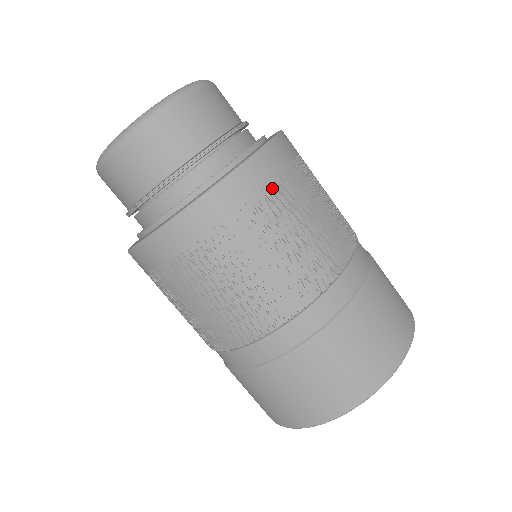
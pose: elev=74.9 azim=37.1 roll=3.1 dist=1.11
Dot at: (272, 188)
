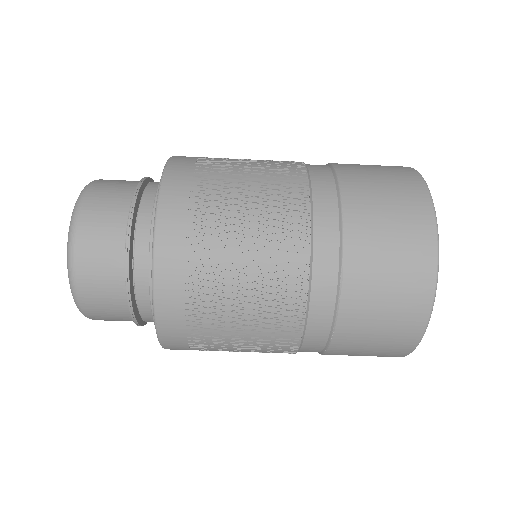
Dot at: (191, 316)
